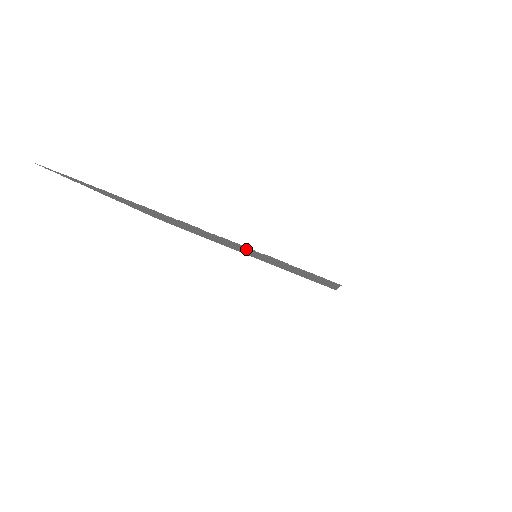
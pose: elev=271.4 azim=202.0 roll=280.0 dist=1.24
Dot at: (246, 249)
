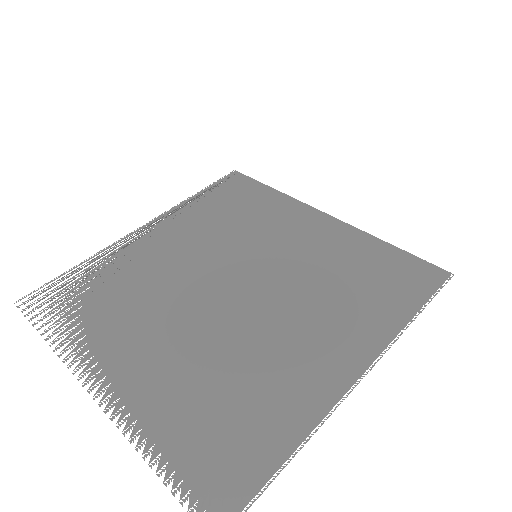
Dot at: (352, 304)
